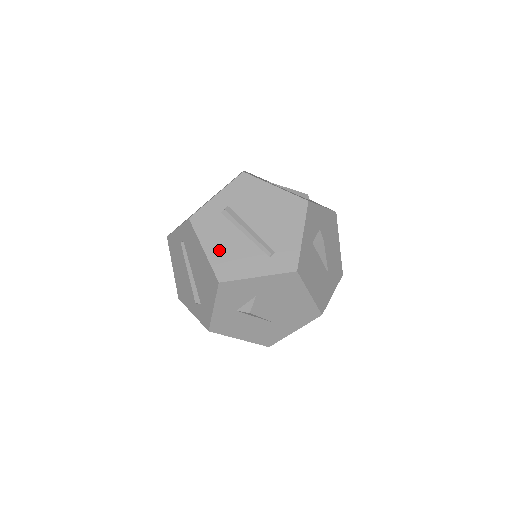
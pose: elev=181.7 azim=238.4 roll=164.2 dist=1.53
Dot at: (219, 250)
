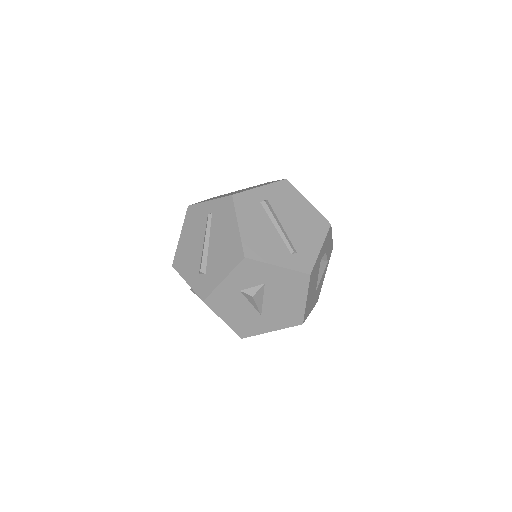
Dot at: (251, 231)
